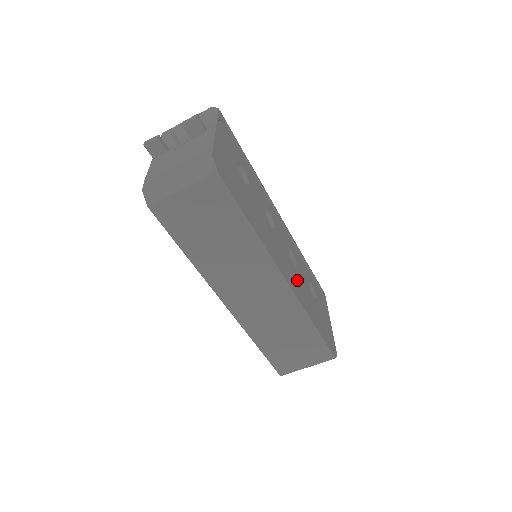
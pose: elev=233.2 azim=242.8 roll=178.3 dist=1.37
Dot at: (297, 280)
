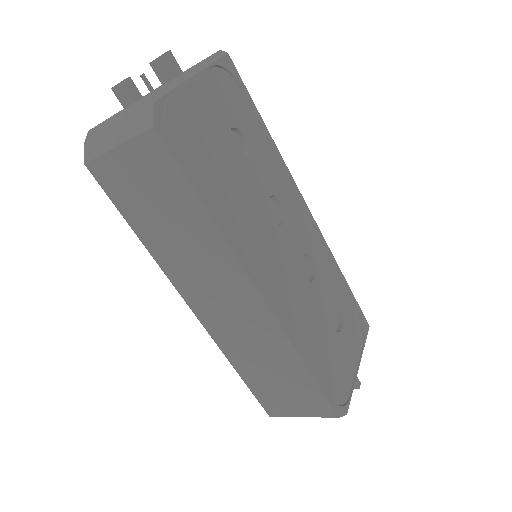
Dot at: (299, 299)
